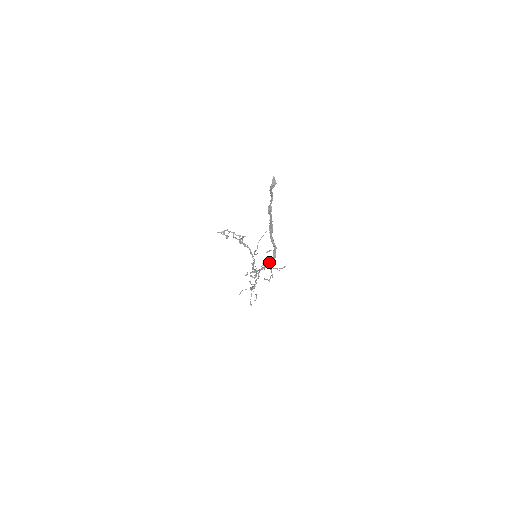
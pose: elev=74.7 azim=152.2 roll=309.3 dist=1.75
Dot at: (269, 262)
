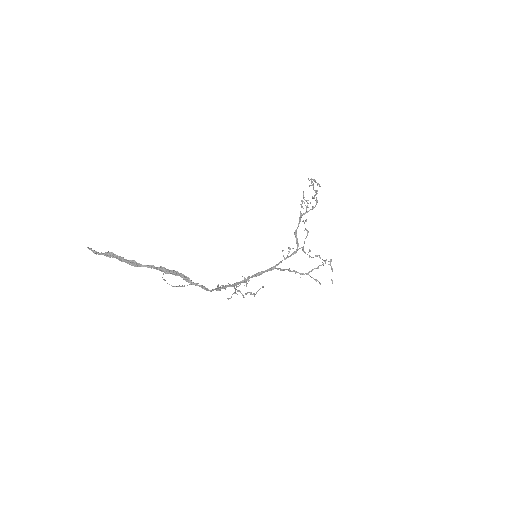
Dot at: (215, 289)
